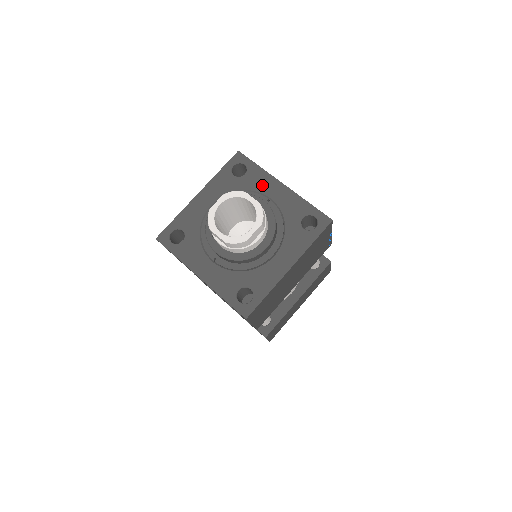
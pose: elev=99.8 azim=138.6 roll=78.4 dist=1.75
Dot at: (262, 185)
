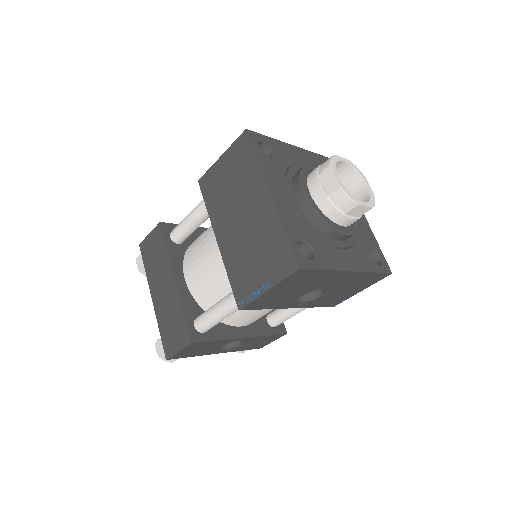
Dot at: (291, 155)
